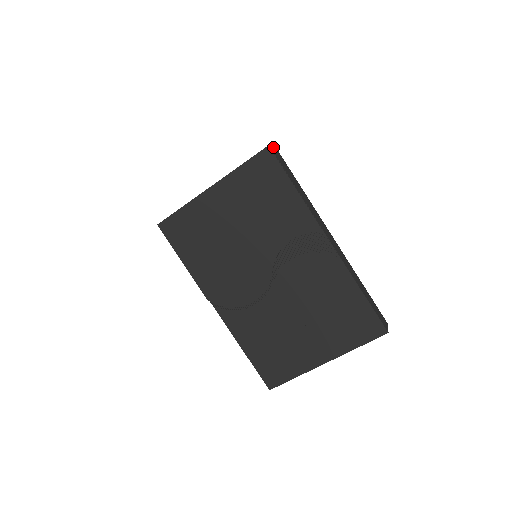
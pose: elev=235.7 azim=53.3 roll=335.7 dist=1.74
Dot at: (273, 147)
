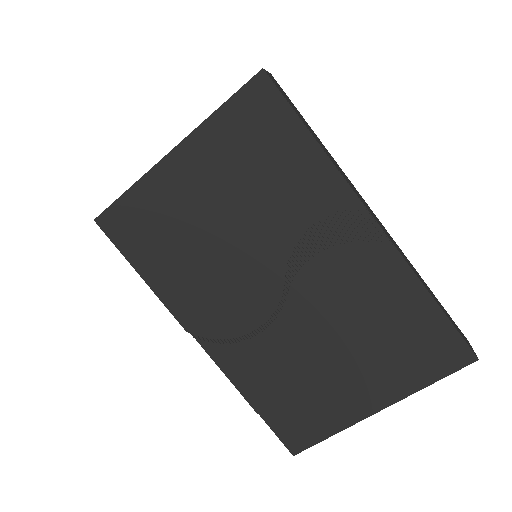
Dot at: (269, 74)
